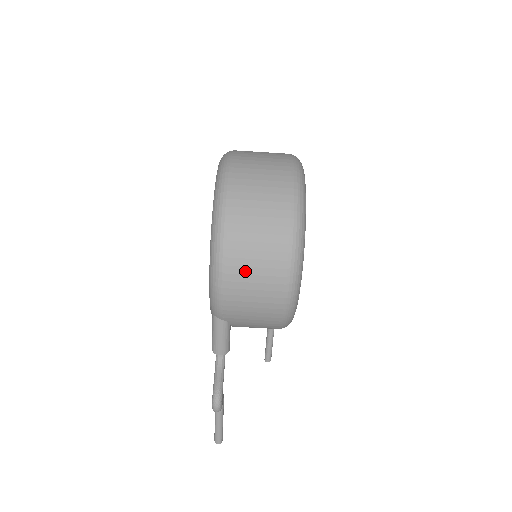
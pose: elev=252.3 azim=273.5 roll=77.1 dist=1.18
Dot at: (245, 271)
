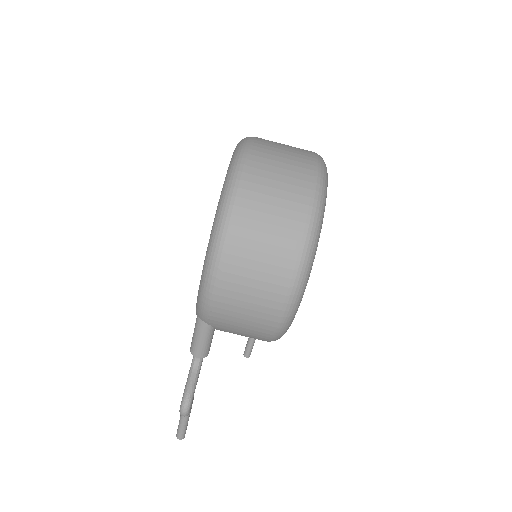
Dot at: (242, 281)
